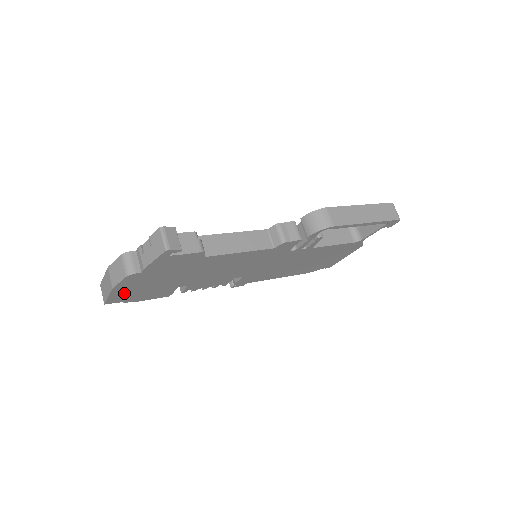
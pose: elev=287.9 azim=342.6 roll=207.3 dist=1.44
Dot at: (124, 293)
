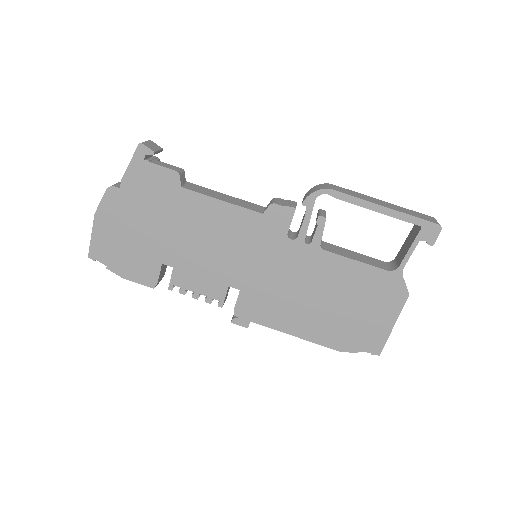
Dot at: (106, 238)
